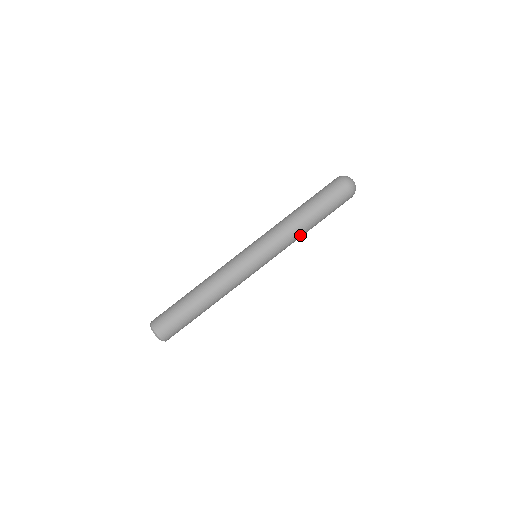
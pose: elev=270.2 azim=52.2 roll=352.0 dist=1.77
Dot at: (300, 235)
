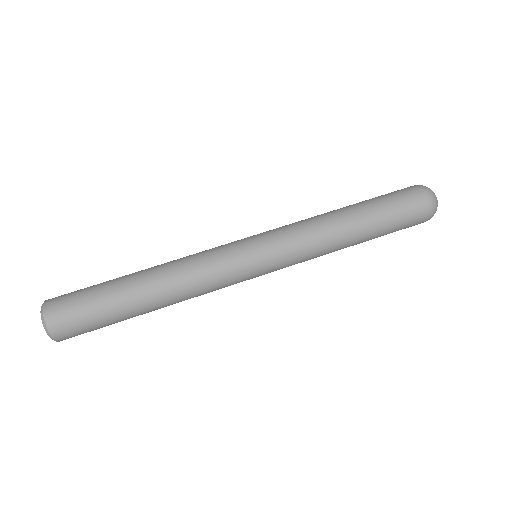
Dot at: (330, 225)
